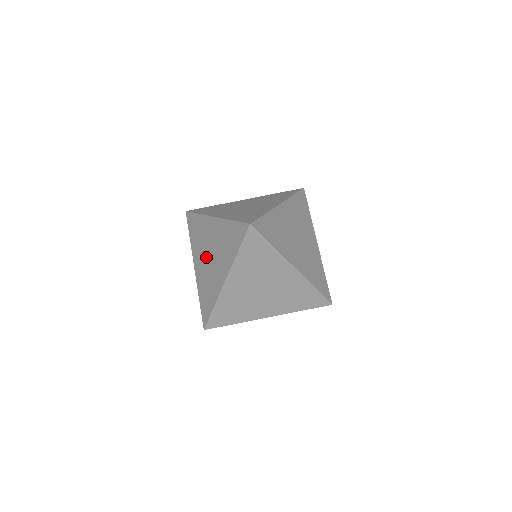
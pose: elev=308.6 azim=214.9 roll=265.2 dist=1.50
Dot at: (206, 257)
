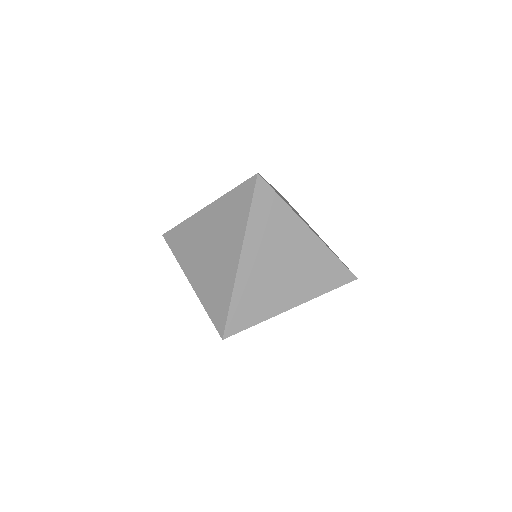
Dot at: (204, 255)
